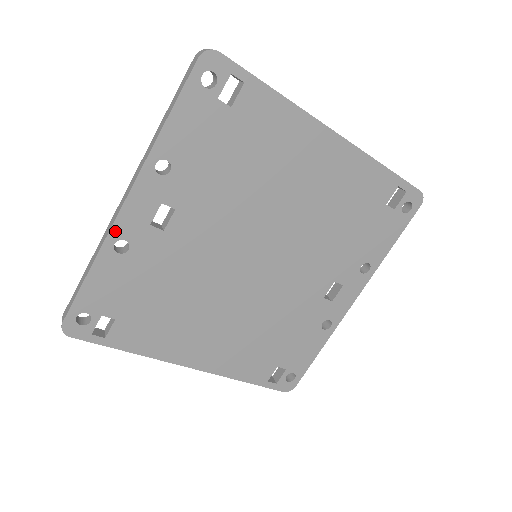
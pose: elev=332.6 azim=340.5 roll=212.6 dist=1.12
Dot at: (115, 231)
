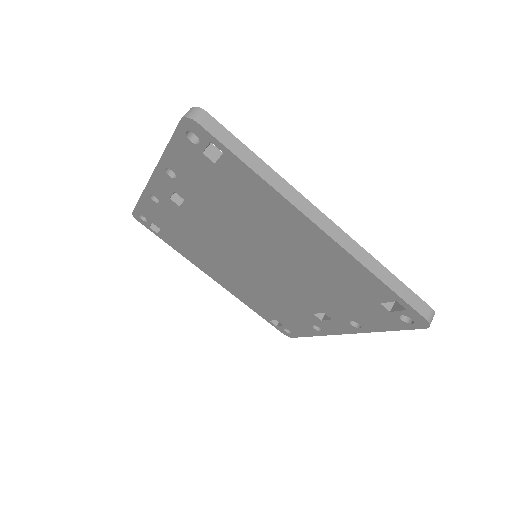
Dot at: (149, 189)
